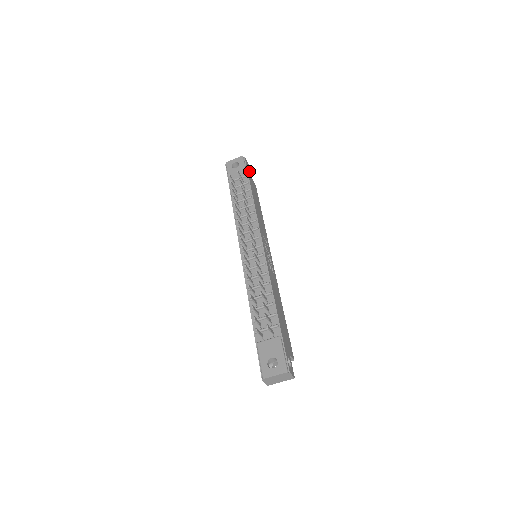
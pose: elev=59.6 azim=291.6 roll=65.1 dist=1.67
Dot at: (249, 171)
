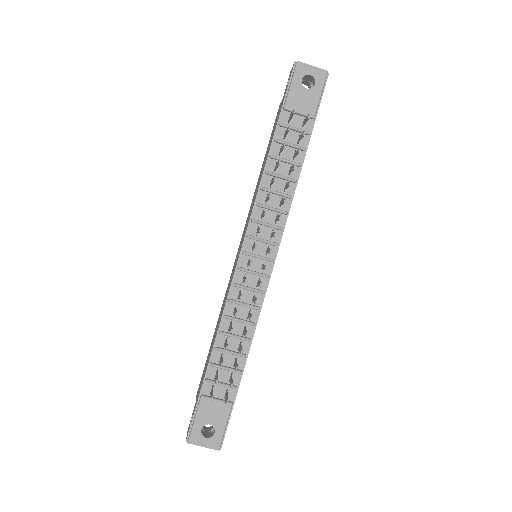
Dot at: occluded
